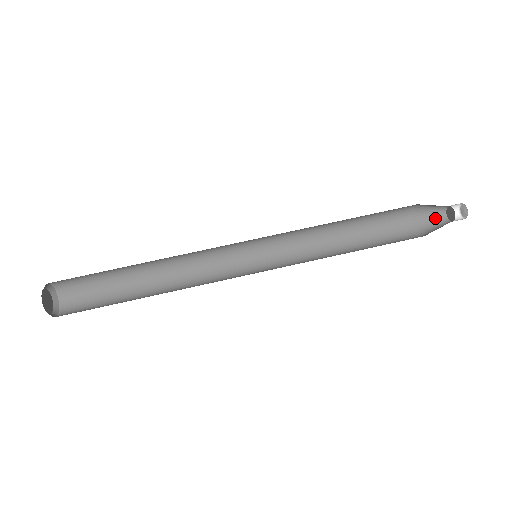
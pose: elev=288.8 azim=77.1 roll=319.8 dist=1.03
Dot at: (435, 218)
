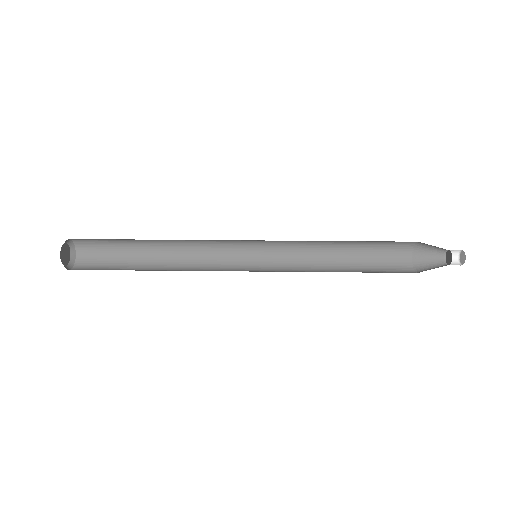
Dot at: (435, 266)
